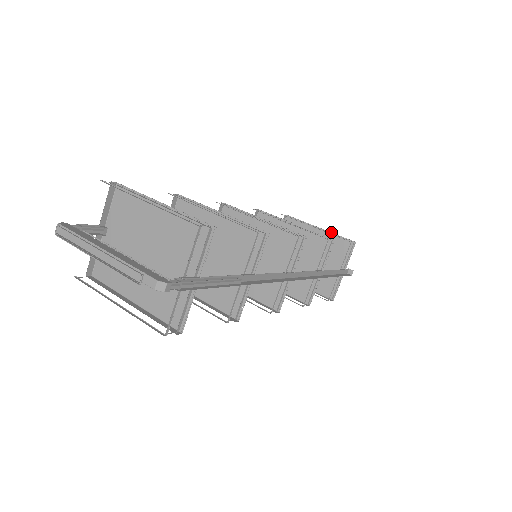
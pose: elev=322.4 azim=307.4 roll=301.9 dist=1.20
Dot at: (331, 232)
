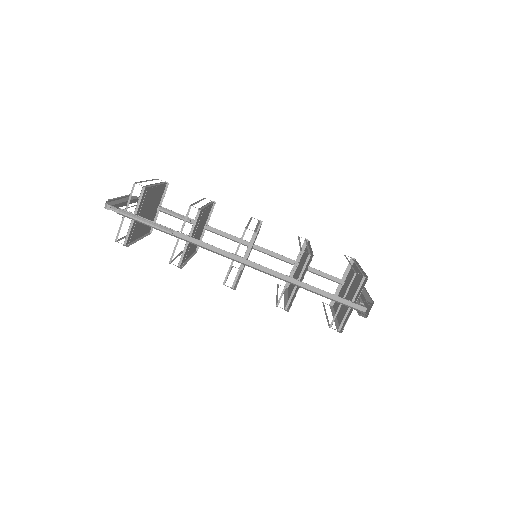
Dot at: occluded
